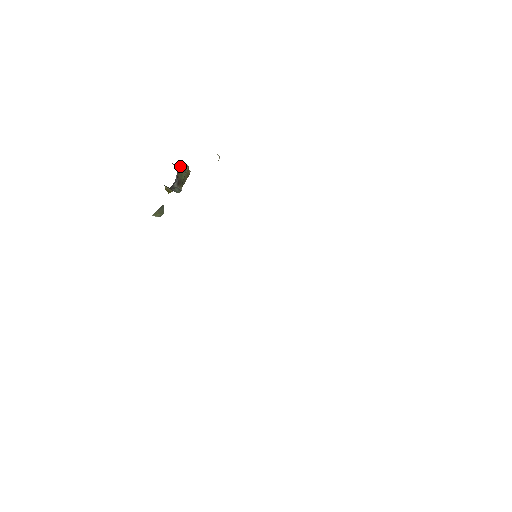
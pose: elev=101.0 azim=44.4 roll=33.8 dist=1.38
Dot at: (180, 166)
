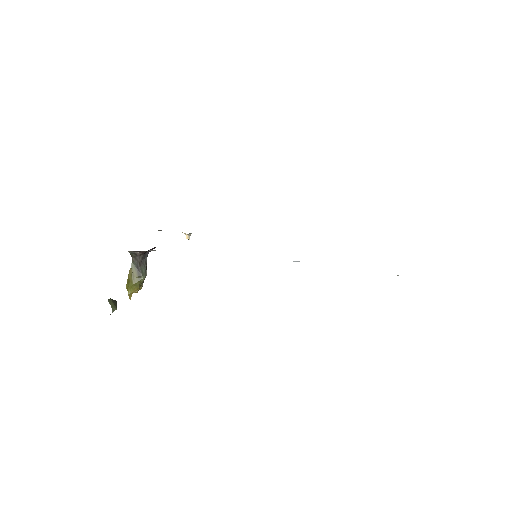
Dot at: occluded
